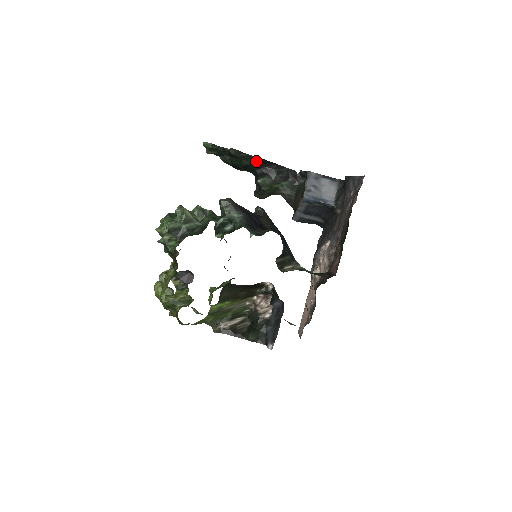
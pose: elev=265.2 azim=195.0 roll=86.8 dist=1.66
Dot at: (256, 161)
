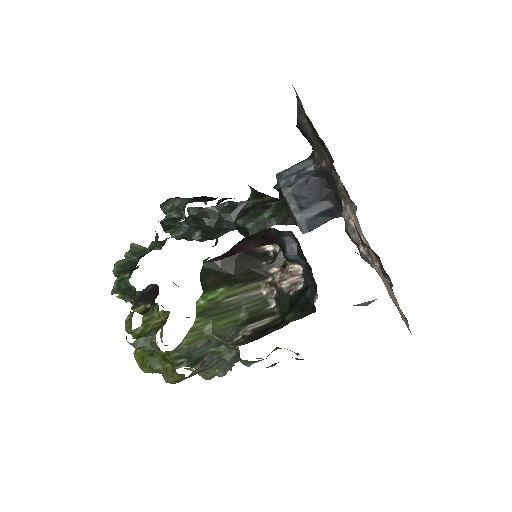
Dot at: (223, 209)
